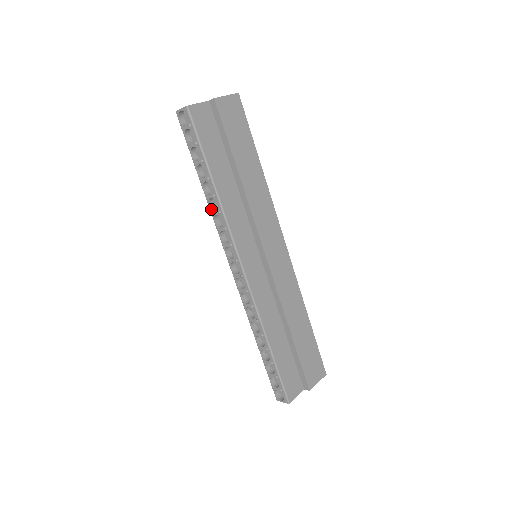
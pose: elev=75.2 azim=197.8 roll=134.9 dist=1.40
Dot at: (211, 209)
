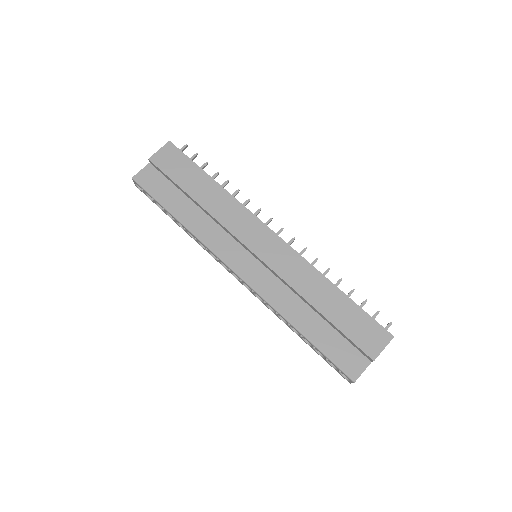
Dot at: (194, 239)
